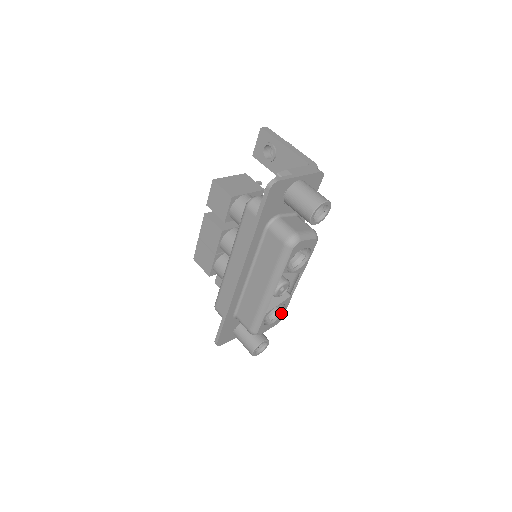
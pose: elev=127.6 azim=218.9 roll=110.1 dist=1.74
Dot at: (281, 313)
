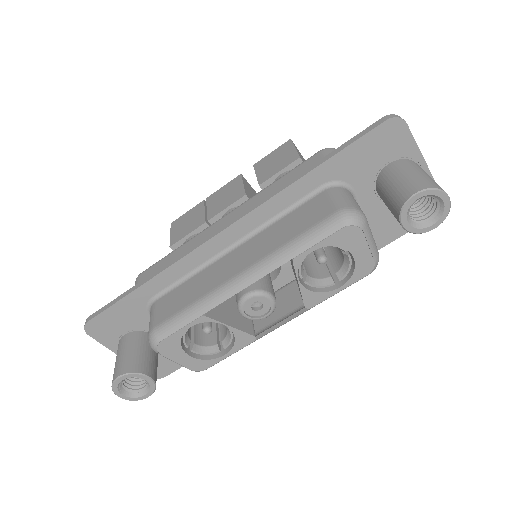
Dot at: (215, 356)
